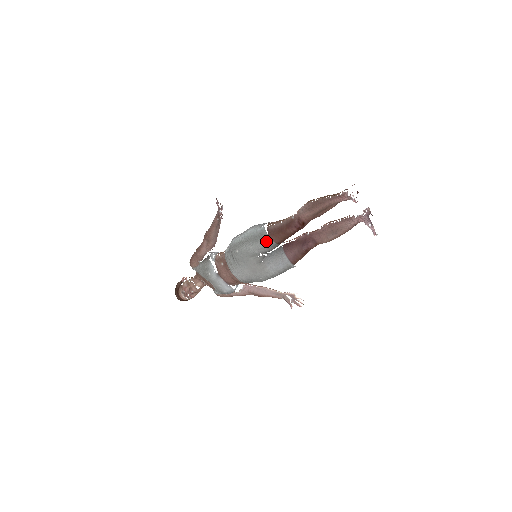
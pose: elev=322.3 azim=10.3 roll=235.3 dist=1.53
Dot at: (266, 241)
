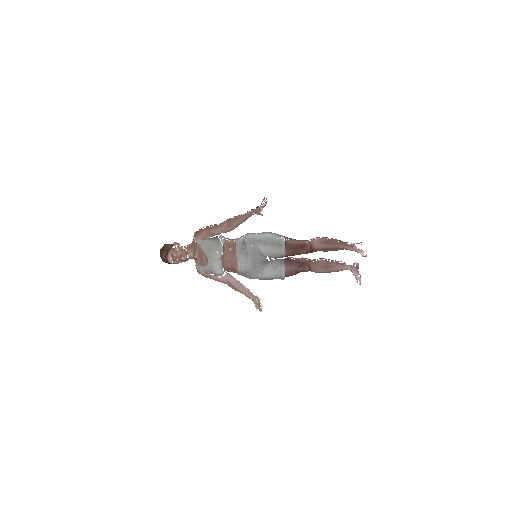
Dot at: (281, 250)
